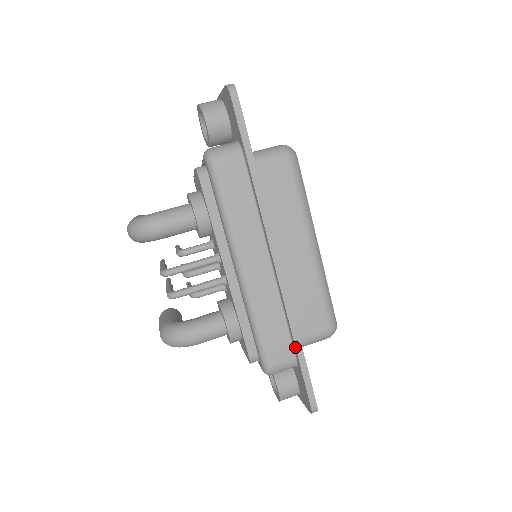
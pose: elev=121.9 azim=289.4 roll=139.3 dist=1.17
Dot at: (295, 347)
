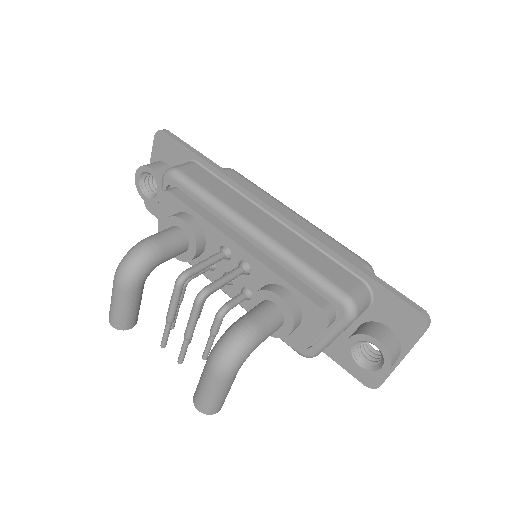
Dot at: (354, 266)
